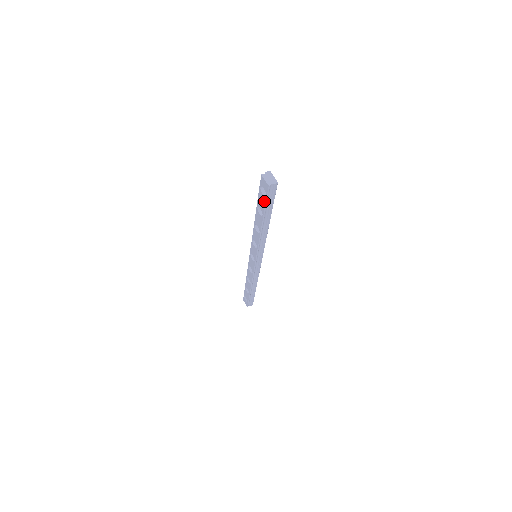
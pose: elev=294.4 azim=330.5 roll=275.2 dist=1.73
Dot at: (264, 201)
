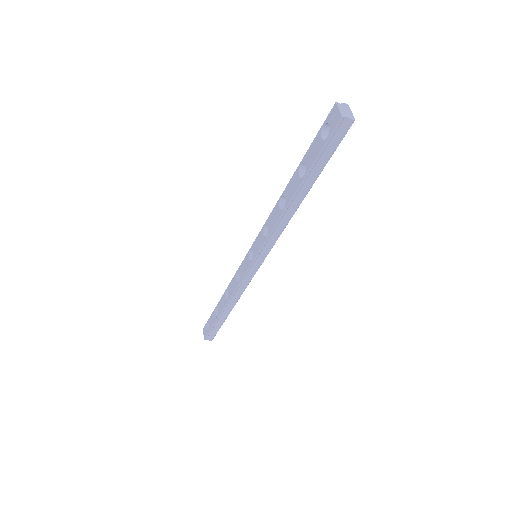
Dot at: (319, 148)
